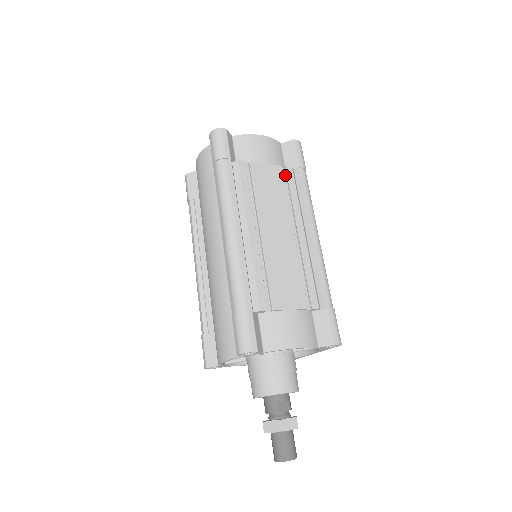
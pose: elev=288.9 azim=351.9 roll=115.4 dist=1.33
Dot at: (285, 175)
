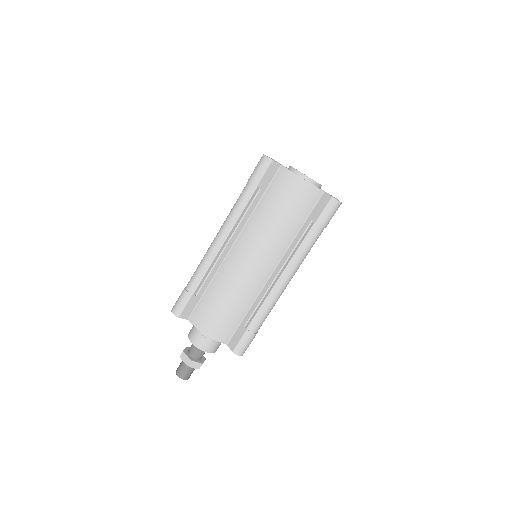
Dot at: occluded
